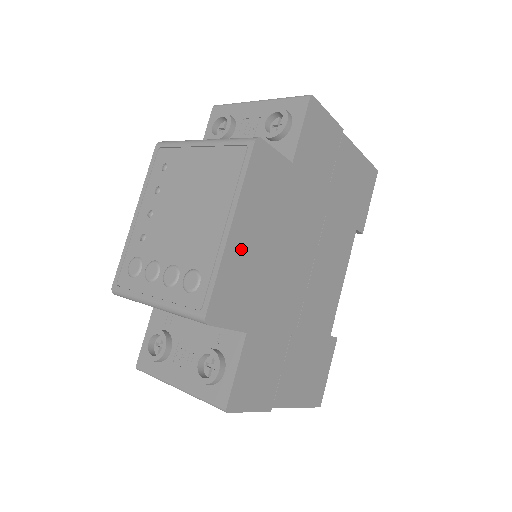
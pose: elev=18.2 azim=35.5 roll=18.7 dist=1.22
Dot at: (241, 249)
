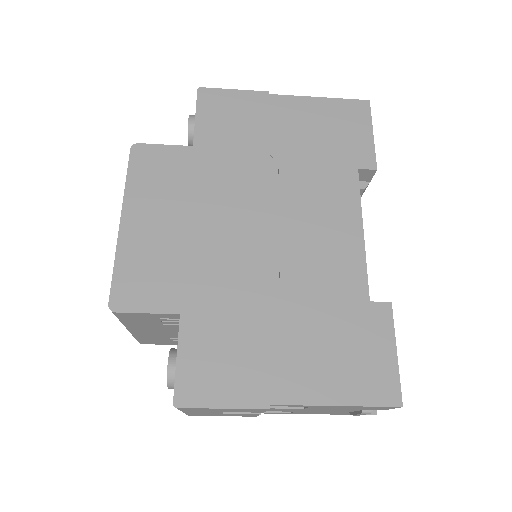
Dot at: (142, 236)
